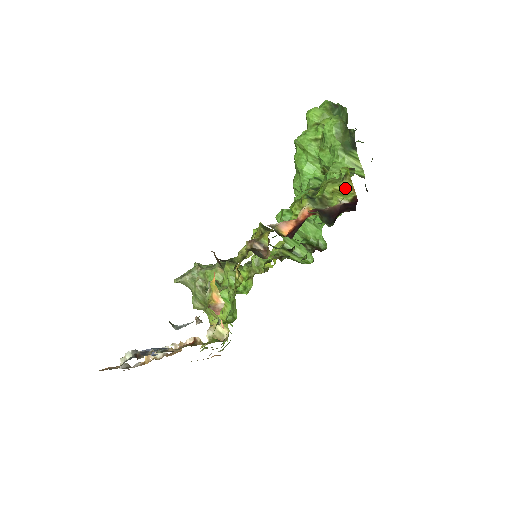
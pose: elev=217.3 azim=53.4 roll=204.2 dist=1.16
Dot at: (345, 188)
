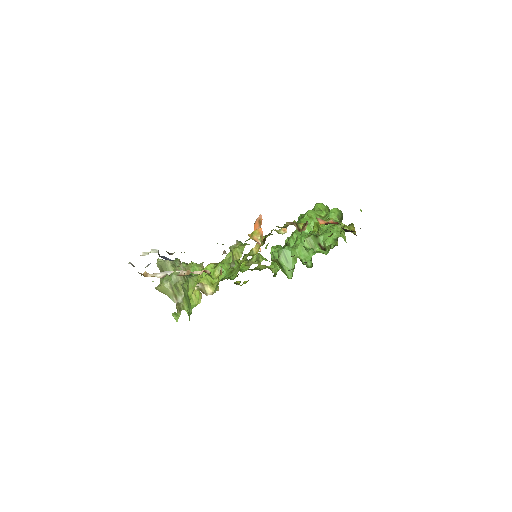
Dot at: (350, 229)
